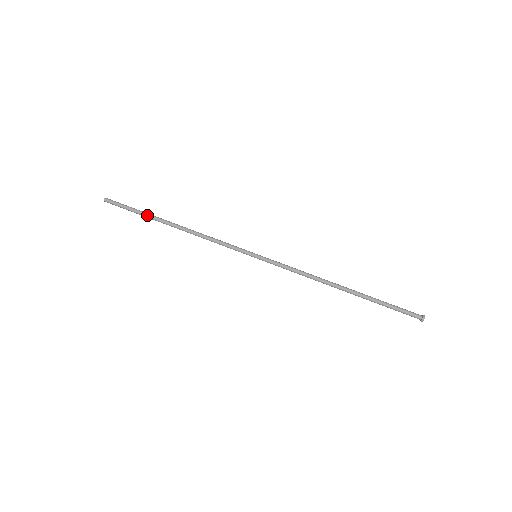
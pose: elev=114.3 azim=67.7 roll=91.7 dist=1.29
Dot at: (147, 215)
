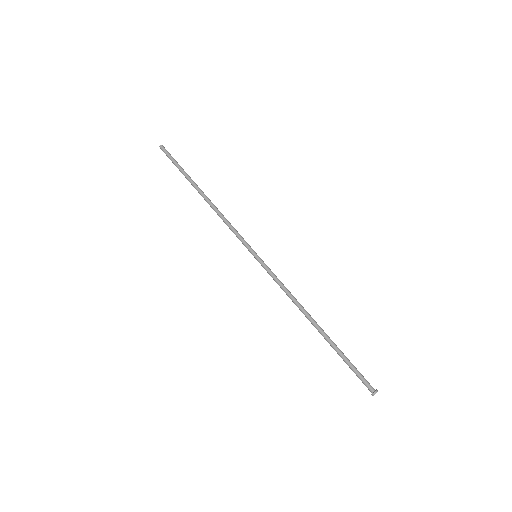
Dot at: (185, 176)
